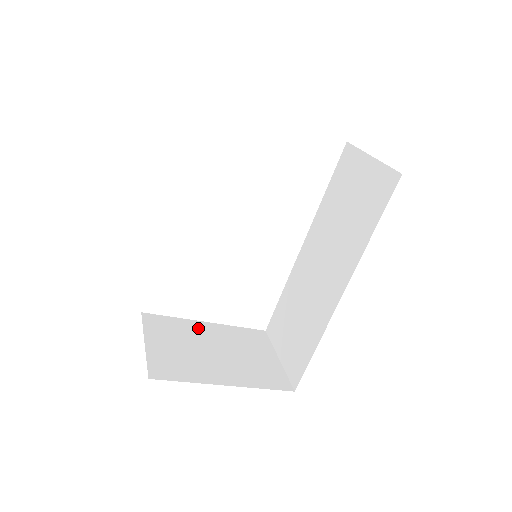
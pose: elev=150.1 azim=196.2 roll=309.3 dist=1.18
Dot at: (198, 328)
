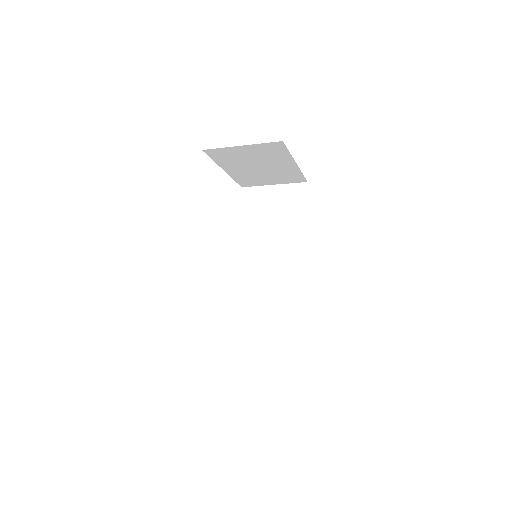
Dot at: occluded
